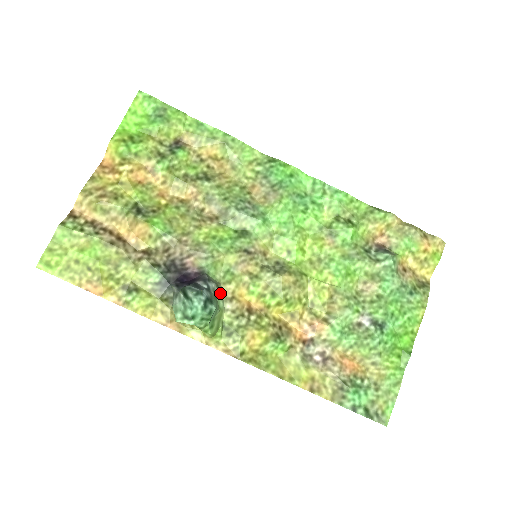
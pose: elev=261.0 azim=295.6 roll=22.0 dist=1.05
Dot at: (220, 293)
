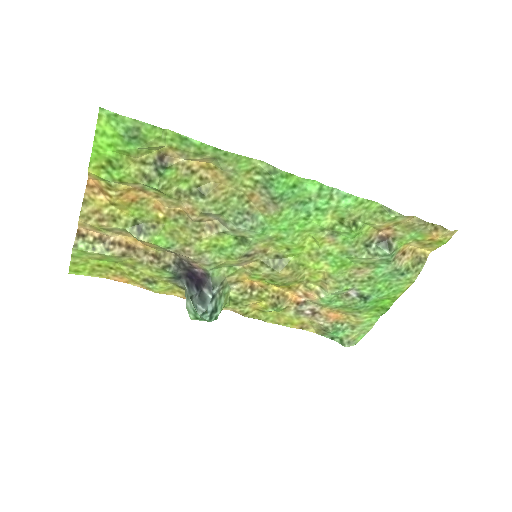
Dot at: (225, 284)
